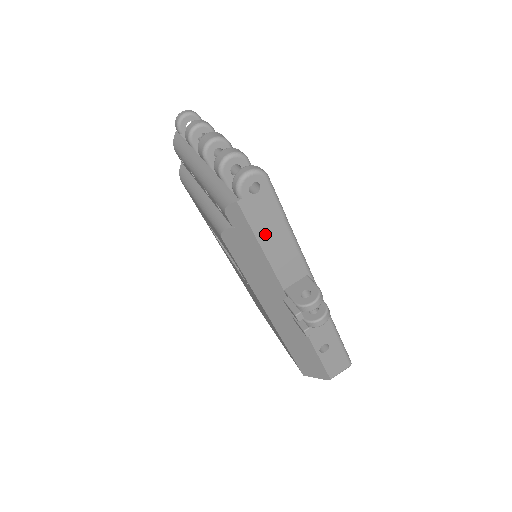
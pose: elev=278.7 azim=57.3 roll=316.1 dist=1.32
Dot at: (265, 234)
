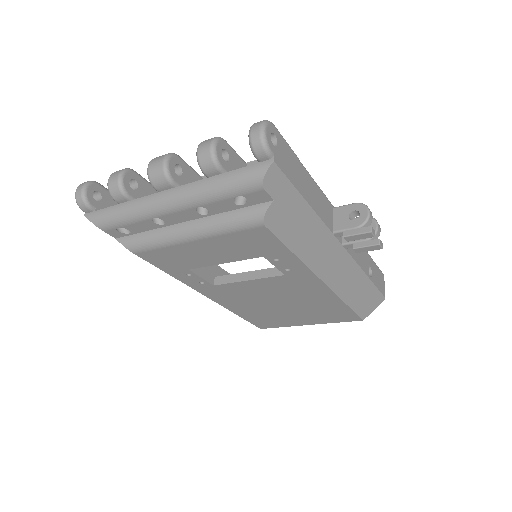
Dot at: (300, 184)
